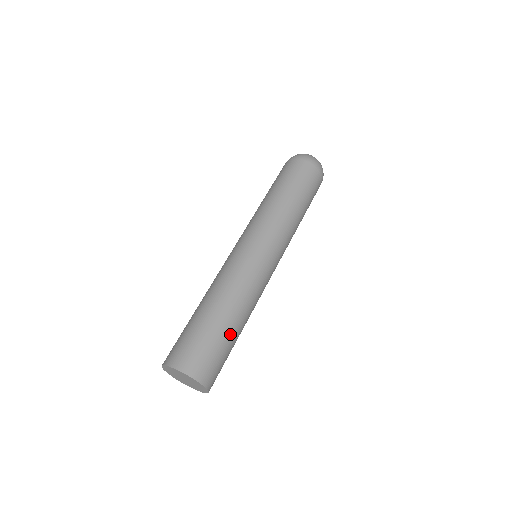
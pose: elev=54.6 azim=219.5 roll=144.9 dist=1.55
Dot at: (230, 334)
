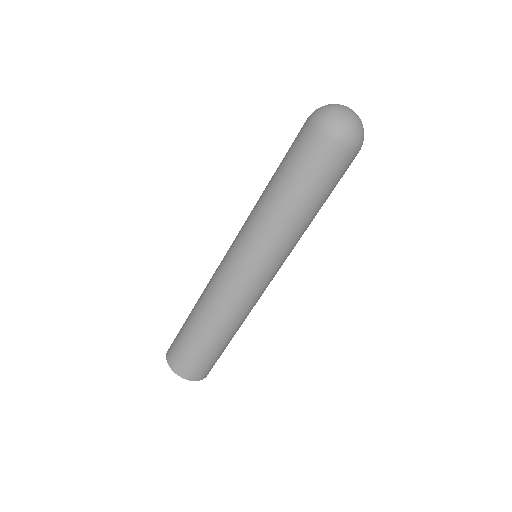
Dot at: (227, 344)
